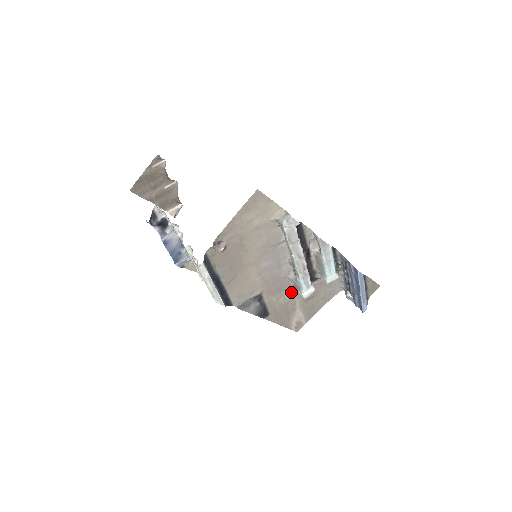
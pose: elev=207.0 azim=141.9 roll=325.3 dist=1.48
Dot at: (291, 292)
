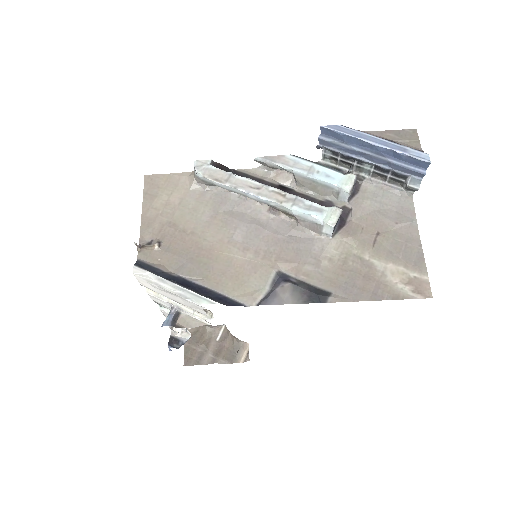
Dot at: (328, 246)
